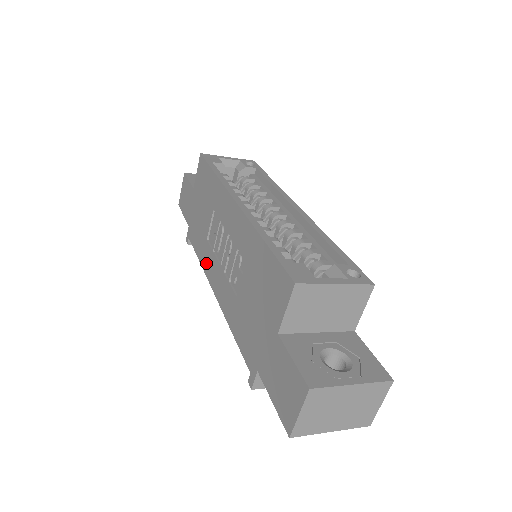
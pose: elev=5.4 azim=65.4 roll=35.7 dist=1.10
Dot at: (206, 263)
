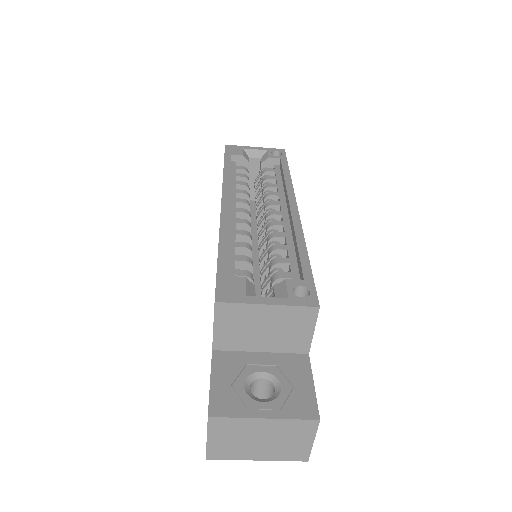
Dot at: occluded
